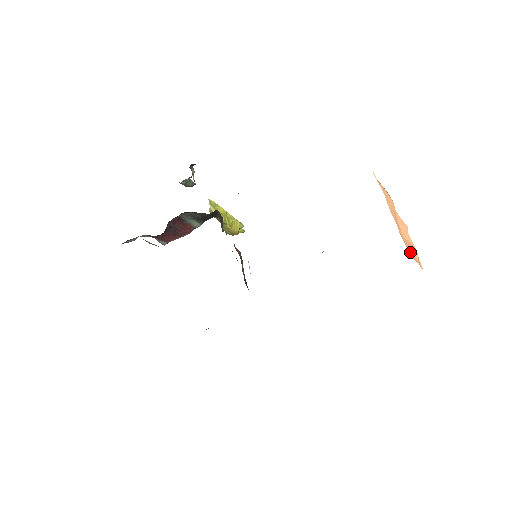
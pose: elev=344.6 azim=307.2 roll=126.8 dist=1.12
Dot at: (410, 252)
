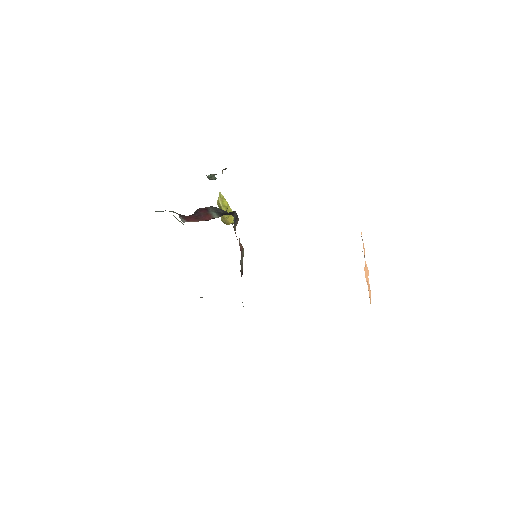
Dot at: occluded
